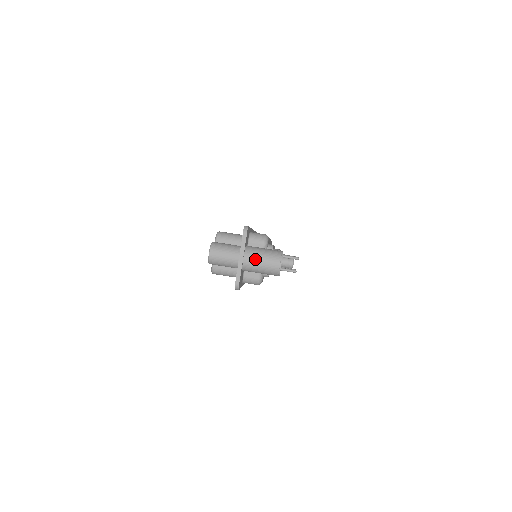
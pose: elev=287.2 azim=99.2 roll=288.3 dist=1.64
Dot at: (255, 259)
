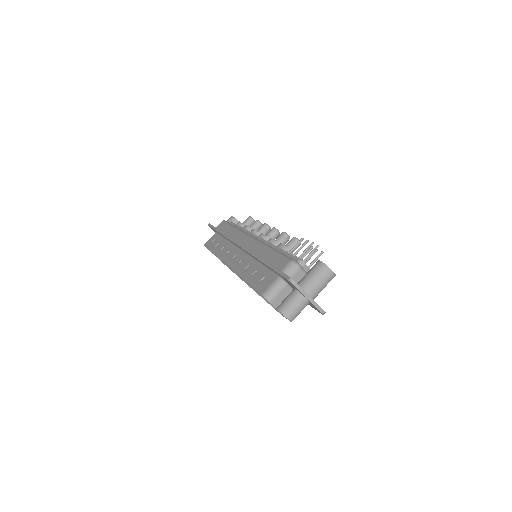
Dot at: (316, 288)
